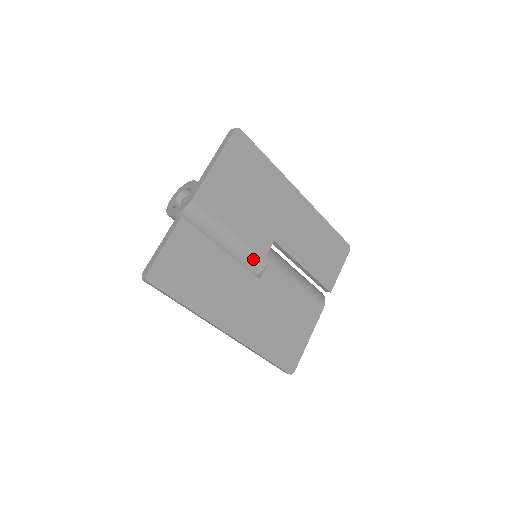
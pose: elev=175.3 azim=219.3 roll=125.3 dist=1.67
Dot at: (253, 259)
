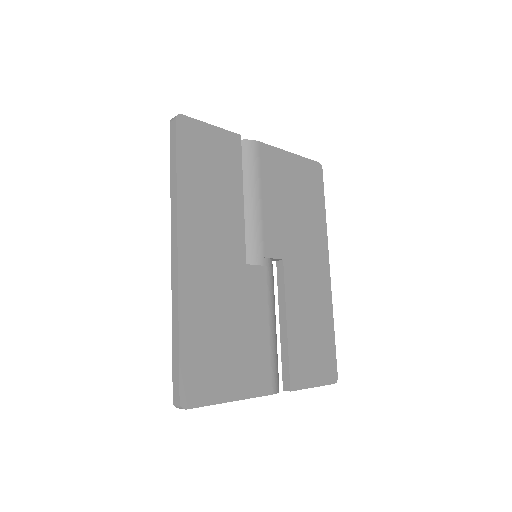
Dot at: (256, 244)
